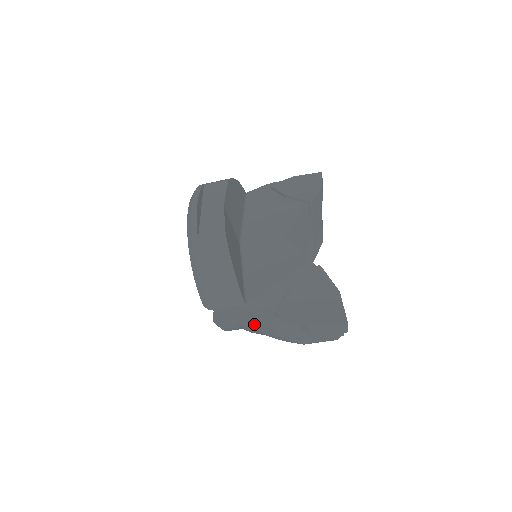
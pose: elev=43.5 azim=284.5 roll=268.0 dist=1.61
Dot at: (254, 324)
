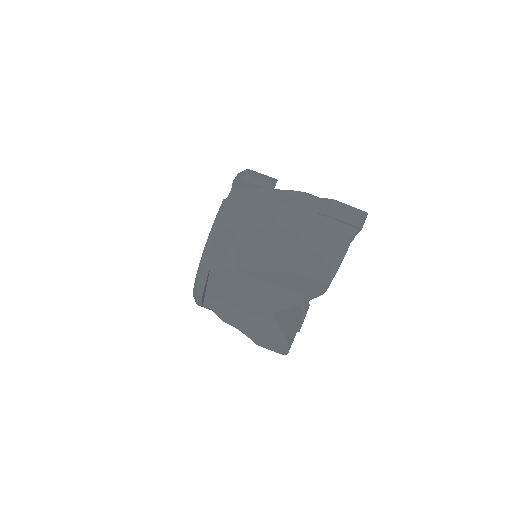
Dot at: (269, 204)
